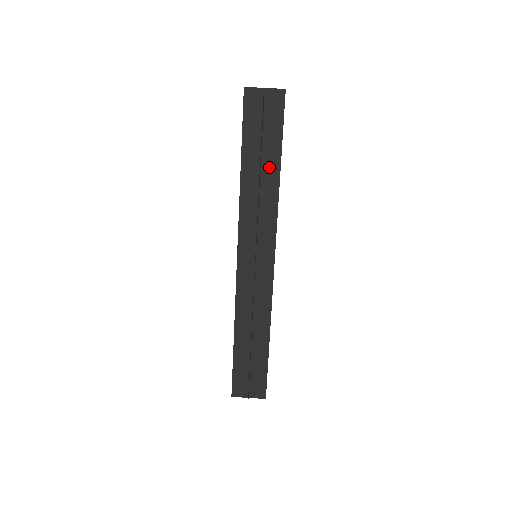
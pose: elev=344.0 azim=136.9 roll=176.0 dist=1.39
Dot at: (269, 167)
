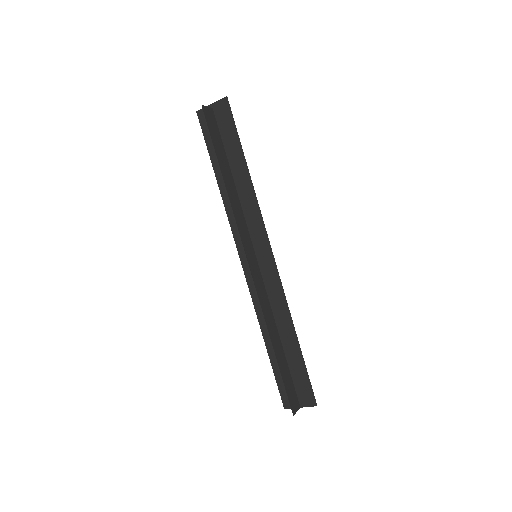
Dot at: (238, 169)
